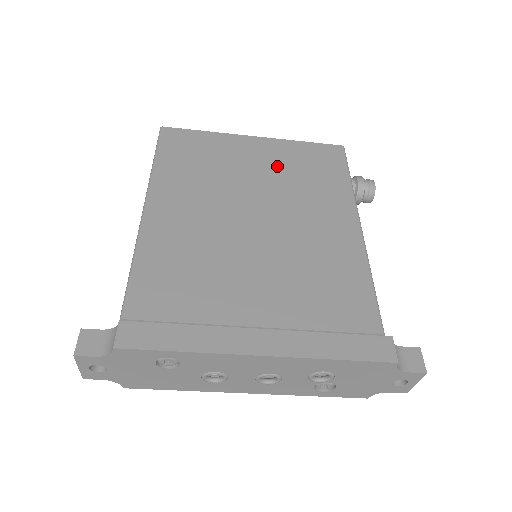
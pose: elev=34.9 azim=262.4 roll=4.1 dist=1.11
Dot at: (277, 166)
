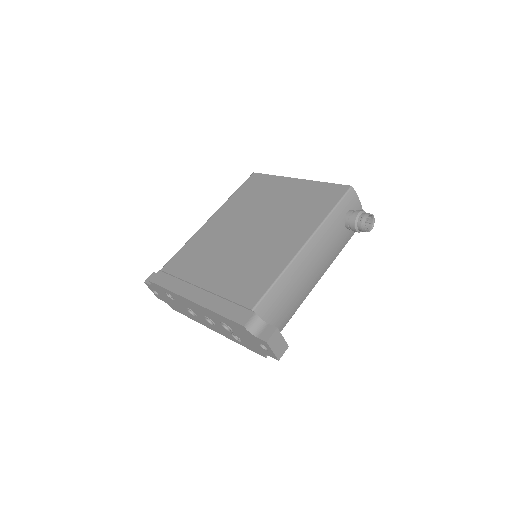
Dot at: (292, 200)
